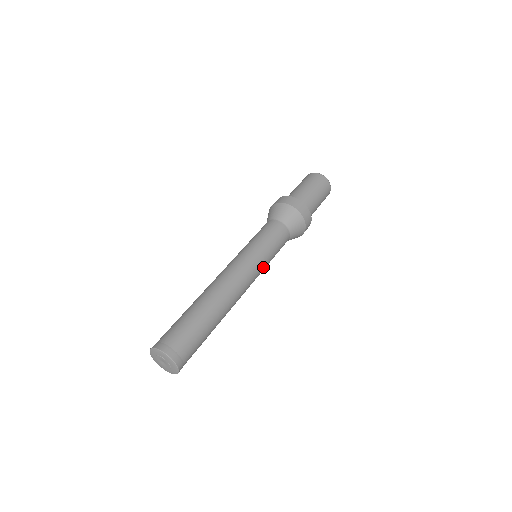
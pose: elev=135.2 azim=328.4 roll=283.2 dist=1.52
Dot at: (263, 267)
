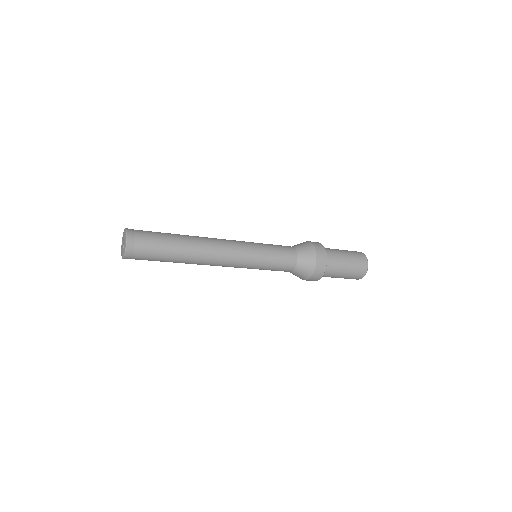
Dot at: (253, 256)
